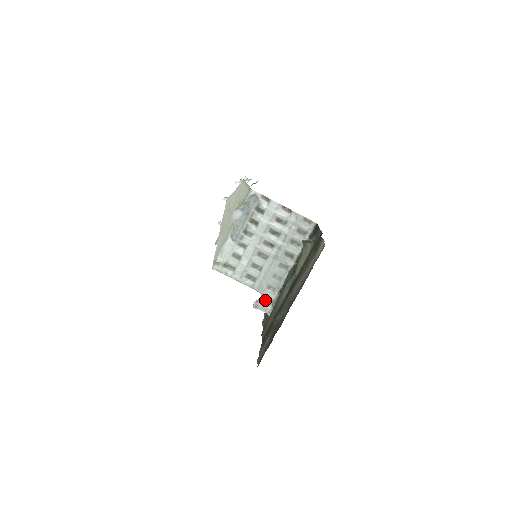
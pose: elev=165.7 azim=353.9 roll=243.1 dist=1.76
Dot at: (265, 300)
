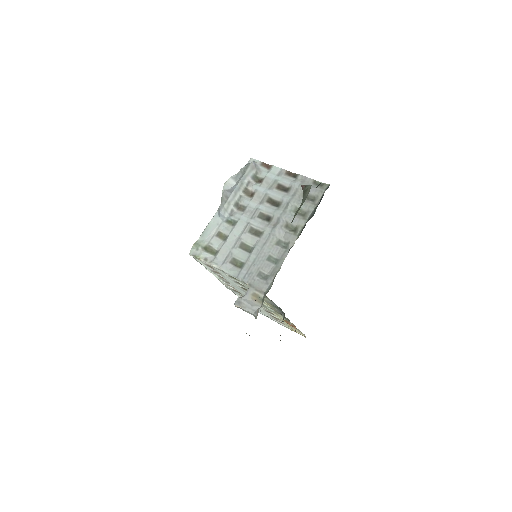
Dot at: (253, 294)
